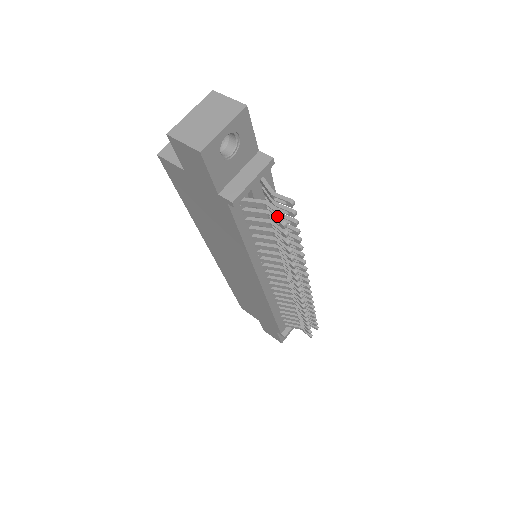
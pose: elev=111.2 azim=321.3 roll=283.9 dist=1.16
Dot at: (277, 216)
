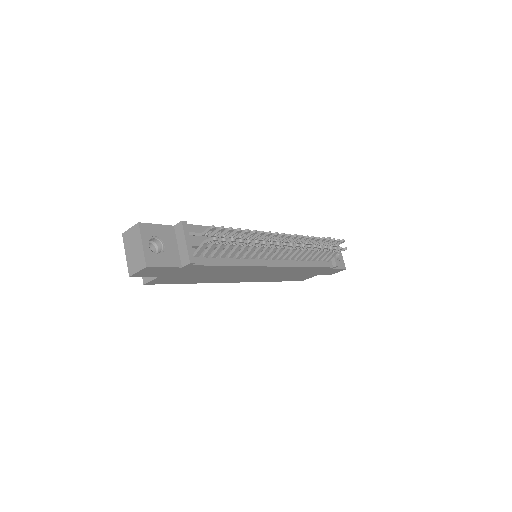
Dot at: occluded
